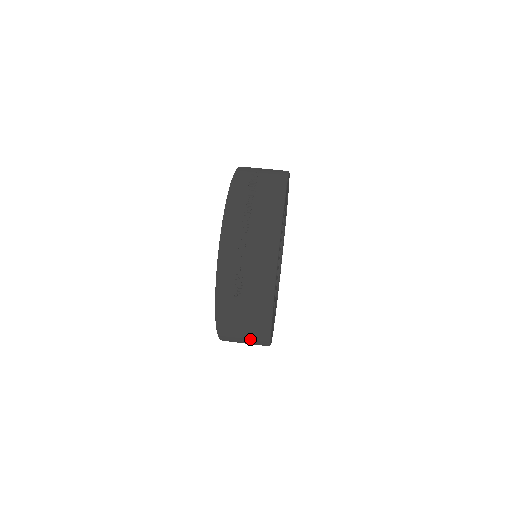
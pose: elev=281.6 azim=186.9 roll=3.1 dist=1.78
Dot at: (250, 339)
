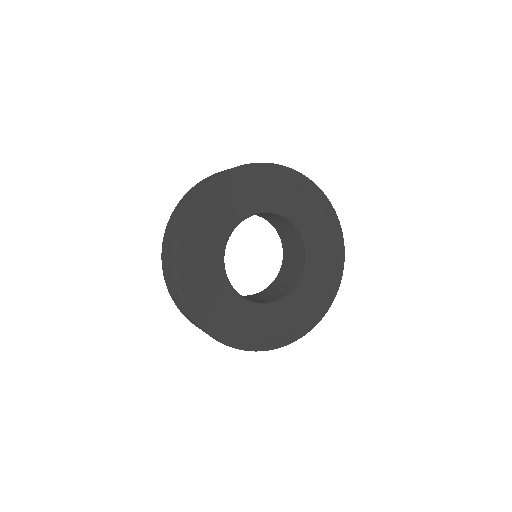
Dot at: (176, 294)
